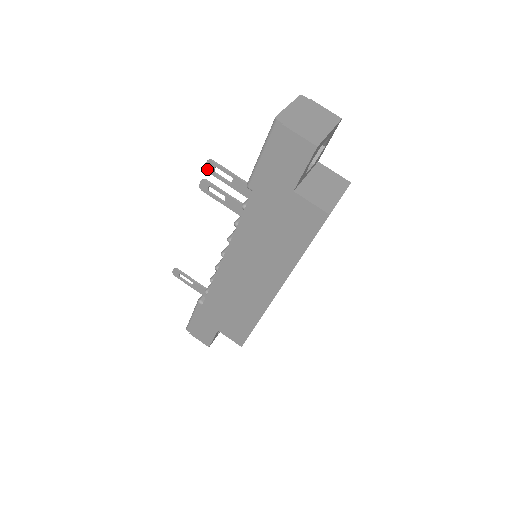
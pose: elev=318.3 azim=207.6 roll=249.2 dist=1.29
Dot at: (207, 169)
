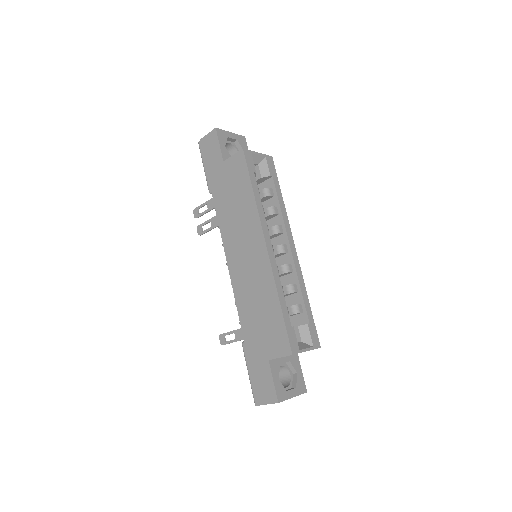
Dot at: (195, 217)
